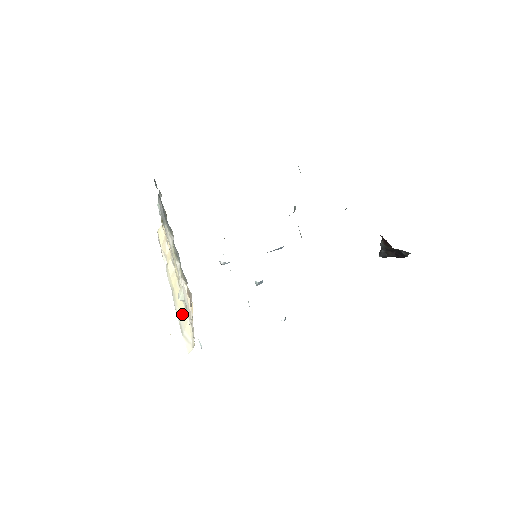
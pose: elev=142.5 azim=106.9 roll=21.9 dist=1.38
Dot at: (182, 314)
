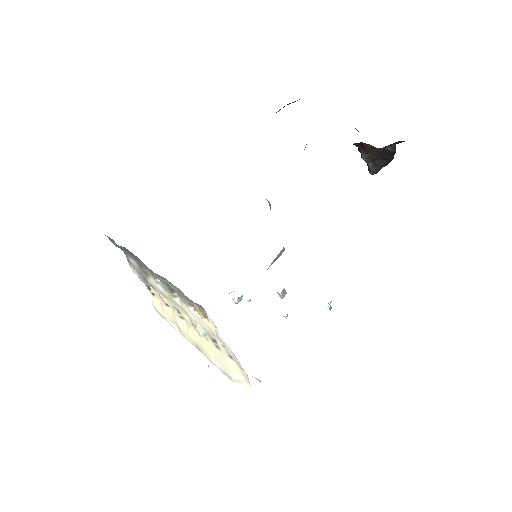
Dot at: (218, 359)
